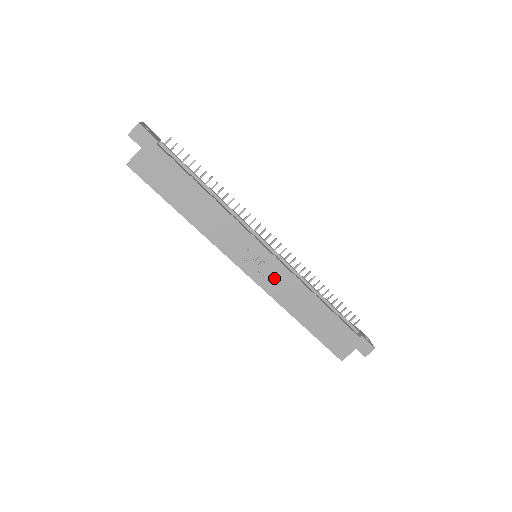
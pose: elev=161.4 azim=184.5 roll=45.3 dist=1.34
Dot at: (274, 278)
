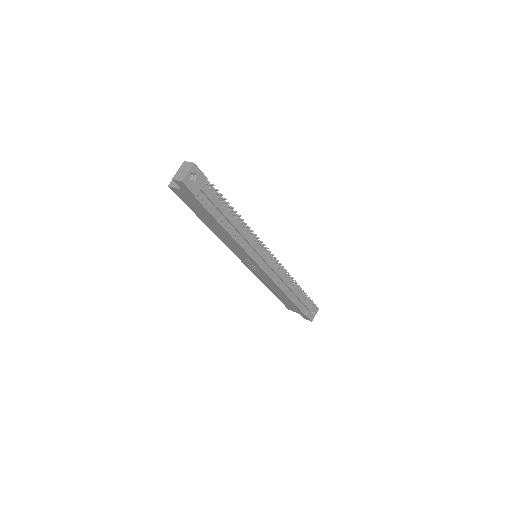
Dot at: (260, 274)
